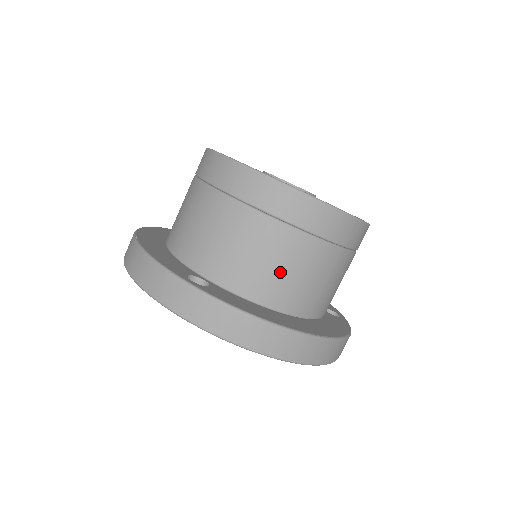
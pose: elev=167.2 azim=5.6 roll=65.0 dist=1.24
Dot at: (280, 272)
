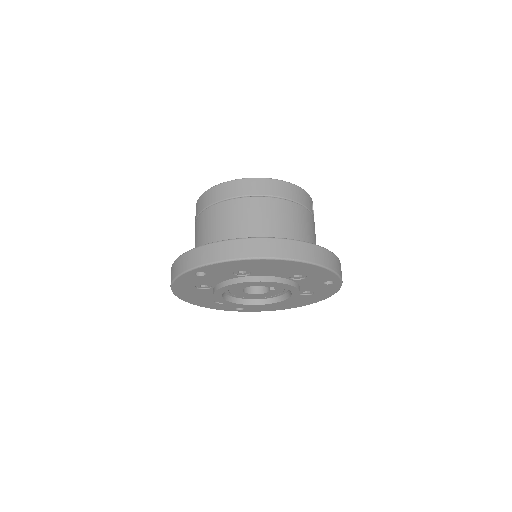
Dot at: (245, 223)
